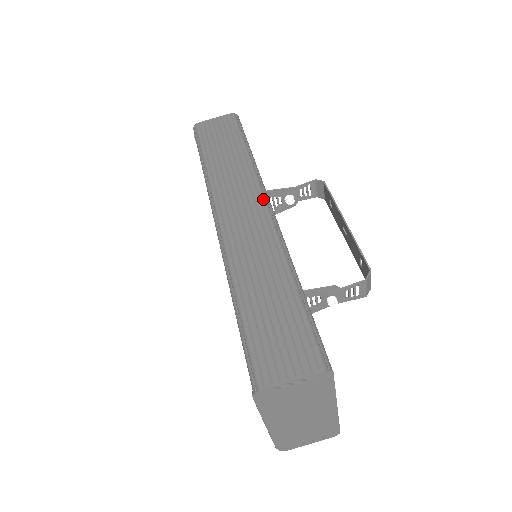
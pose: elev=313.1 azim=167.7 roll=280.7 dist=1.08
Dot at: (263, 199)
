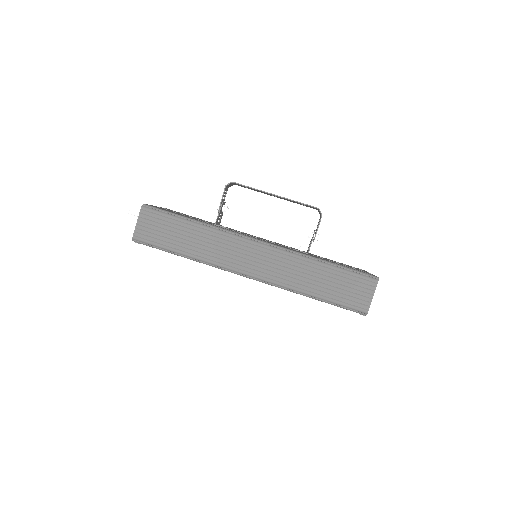
Dot at: (251, 242)
